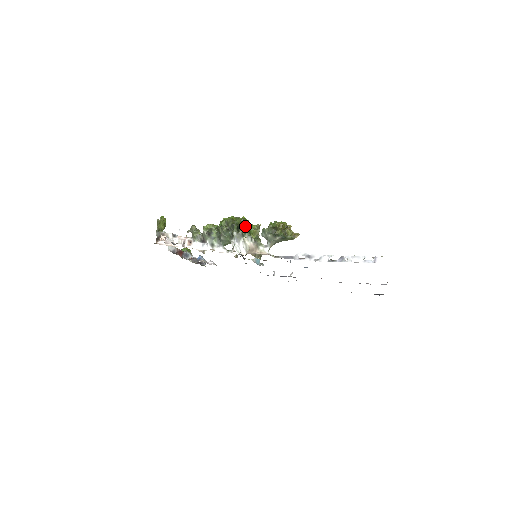
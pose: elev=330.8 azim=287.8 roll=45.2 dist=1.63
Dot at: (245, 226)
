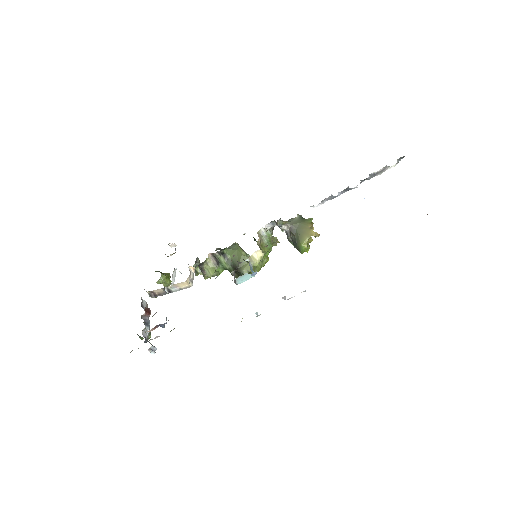
Dot at: occluded
